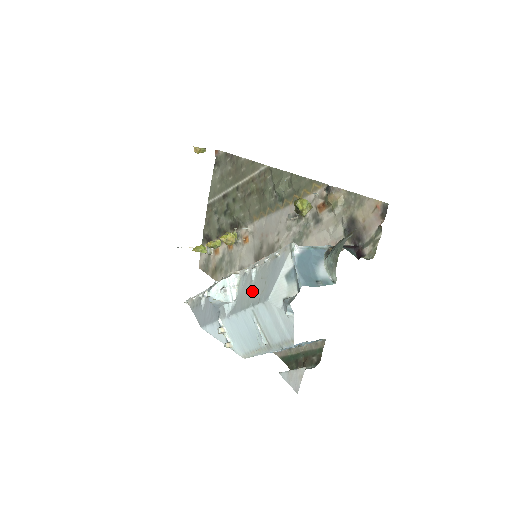
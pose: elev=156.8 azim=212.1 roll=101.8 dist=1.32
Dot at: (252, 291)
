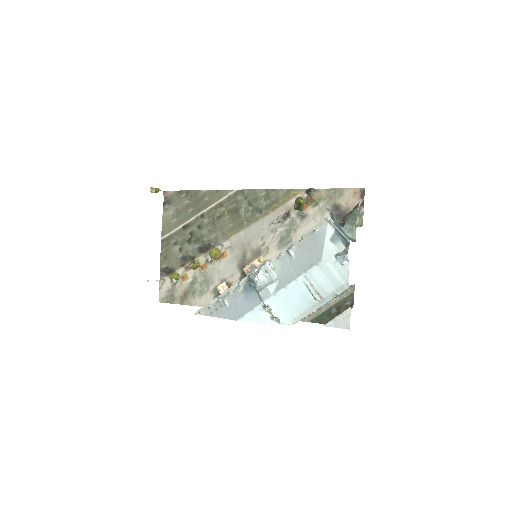
Dot at: (297, 264)
